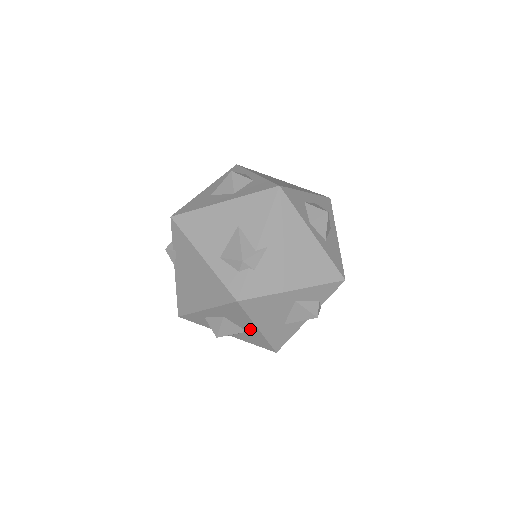
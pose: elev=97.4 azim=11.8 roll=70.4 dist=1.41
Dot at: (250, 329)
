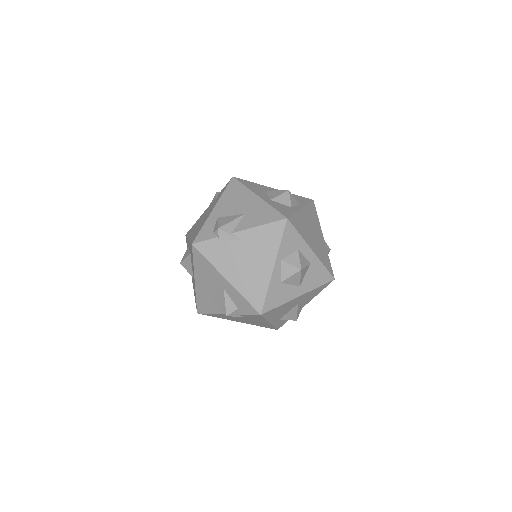
Dot at: occluded
